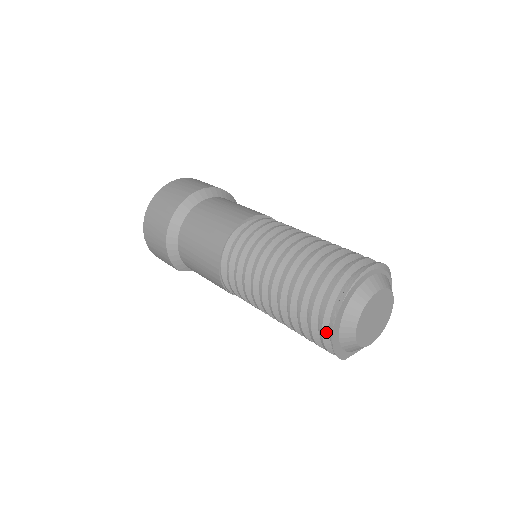
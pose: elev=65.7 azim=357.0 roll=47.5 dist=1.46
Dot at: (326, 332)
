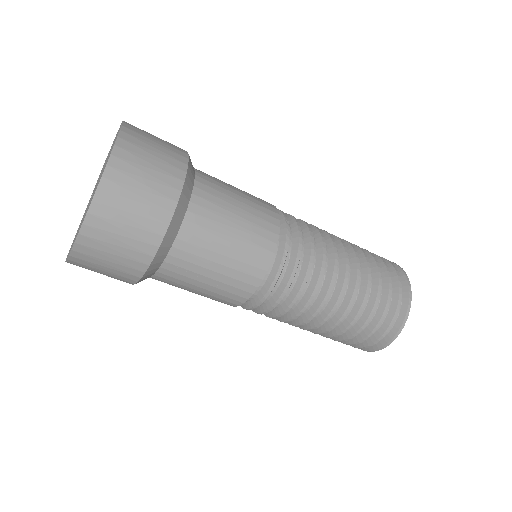
Dot at: occluded
